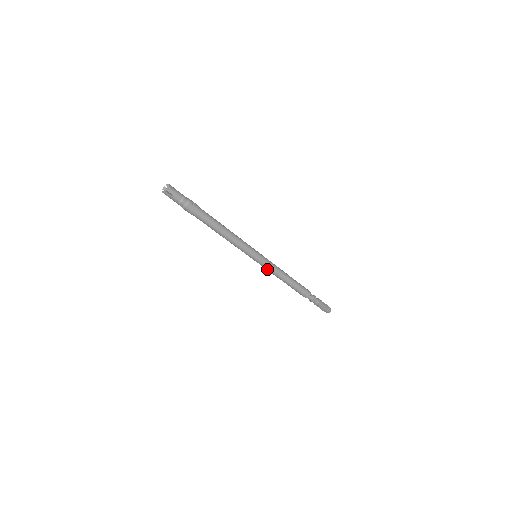
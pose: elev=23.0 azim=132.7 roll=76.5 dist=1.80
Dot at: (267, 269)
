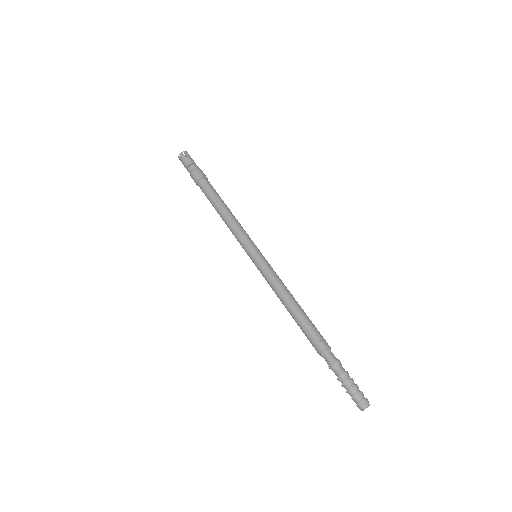
Dot at: (265, 279)
